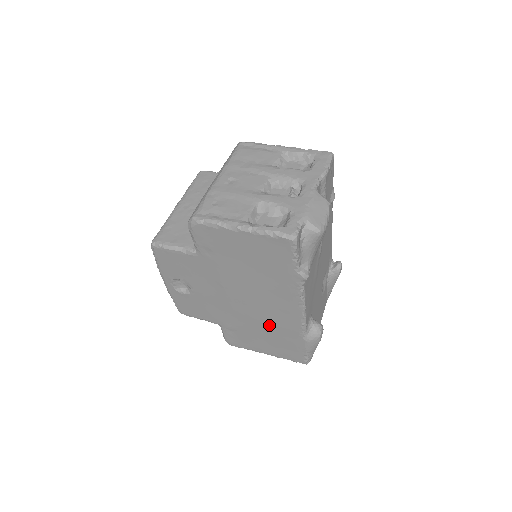
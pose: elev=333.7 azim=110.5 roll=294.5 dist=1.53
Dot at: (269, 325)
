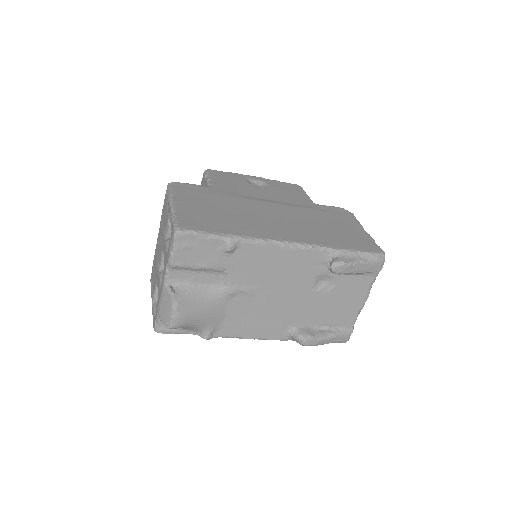
Dot at: occluded
